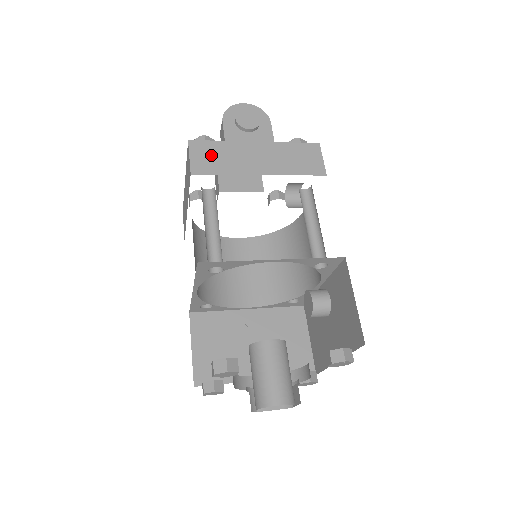
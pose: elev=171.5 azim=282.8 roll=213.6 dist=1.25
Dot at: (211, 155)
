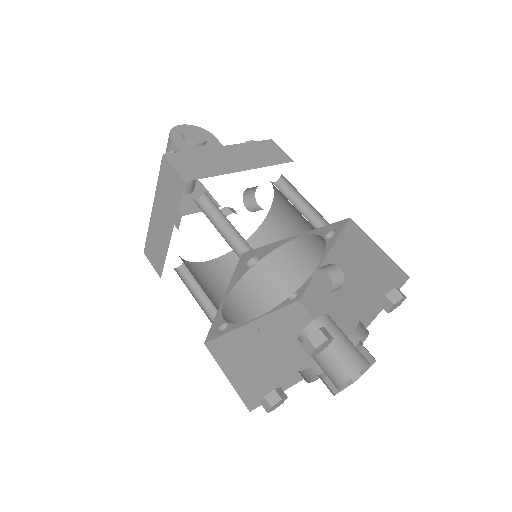
Dot at: (192, 163)
